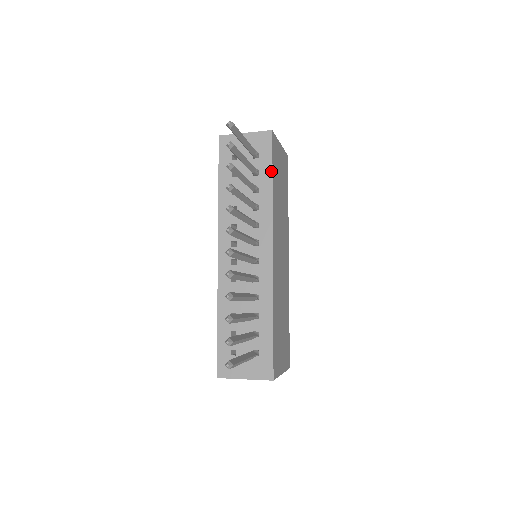
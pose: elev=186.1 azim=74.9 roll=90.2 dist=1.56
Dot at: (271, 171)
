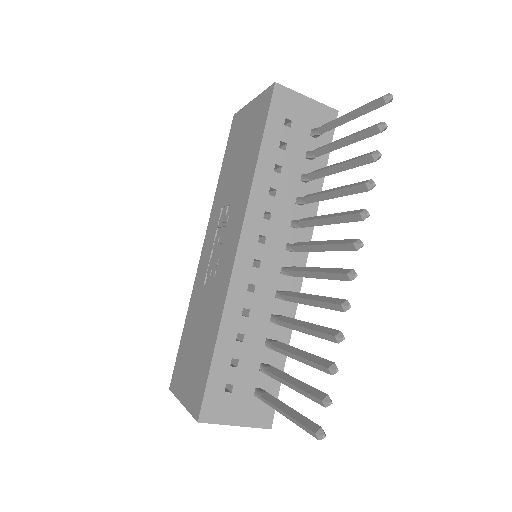
Dot at: (326, 162)
